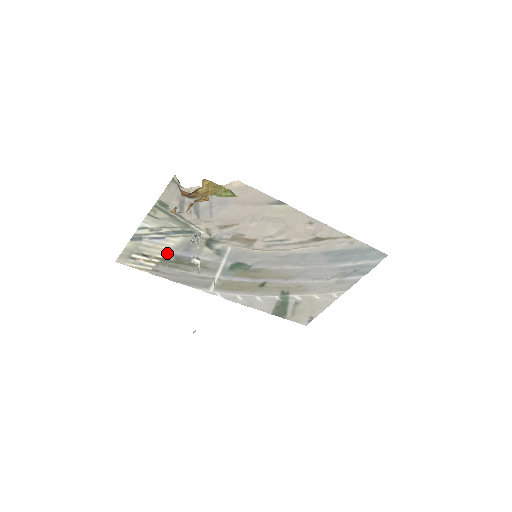
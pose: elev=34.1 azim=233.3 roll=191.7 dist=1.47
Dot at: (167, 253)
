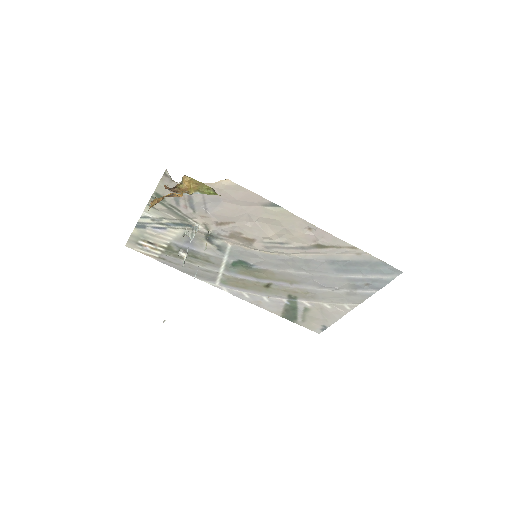
Dot at: (171, 243)
